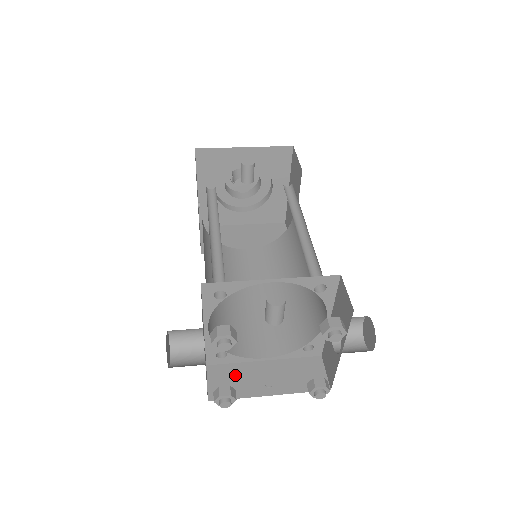
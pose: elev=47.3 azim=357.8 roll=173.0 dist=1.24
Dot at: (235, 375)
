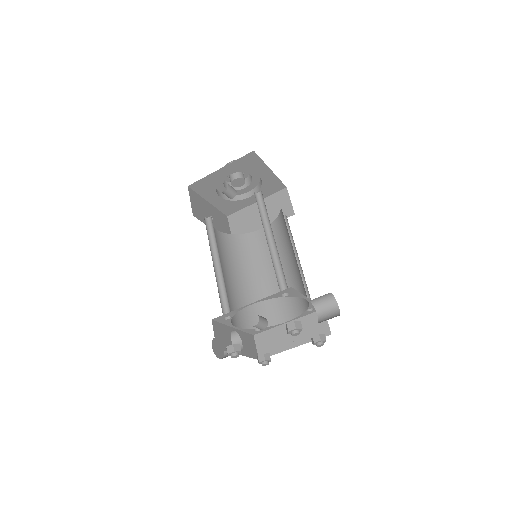
Dot at: (271, 338)
